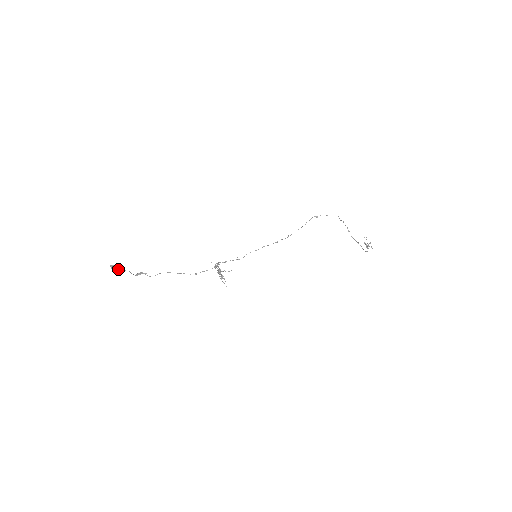
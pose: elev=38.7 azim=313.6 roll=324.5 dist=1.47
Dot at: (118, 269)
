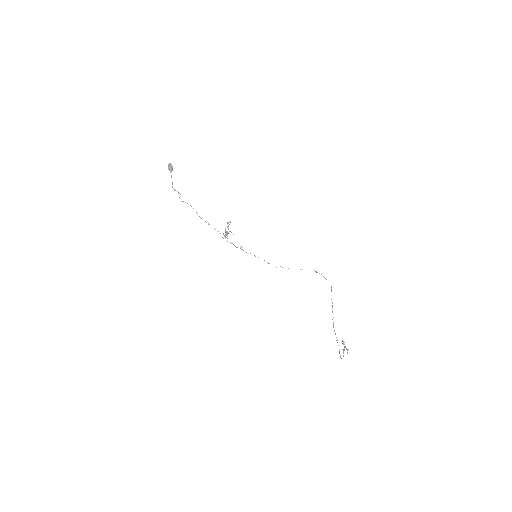
Dot at: (171, 169)
